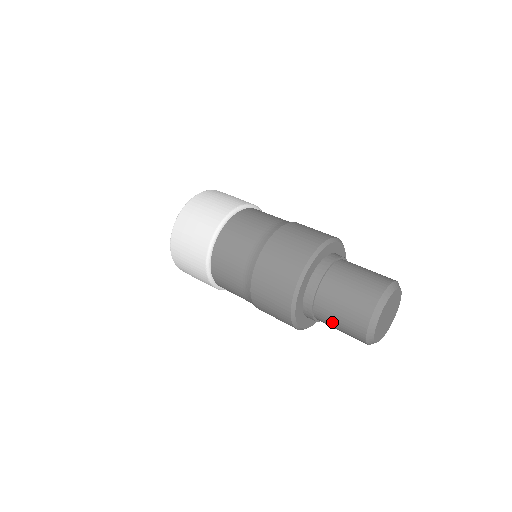
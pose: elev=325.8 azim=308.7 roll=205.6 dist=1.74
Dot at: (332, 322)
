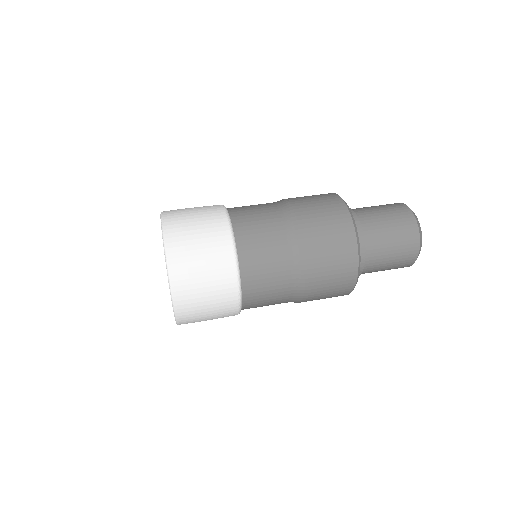
Dot at: (385, 245)
